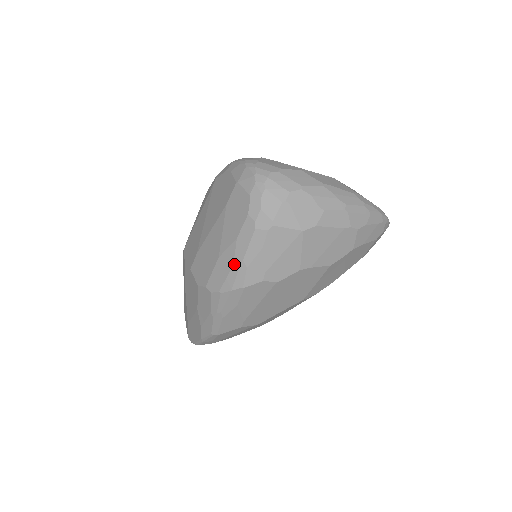
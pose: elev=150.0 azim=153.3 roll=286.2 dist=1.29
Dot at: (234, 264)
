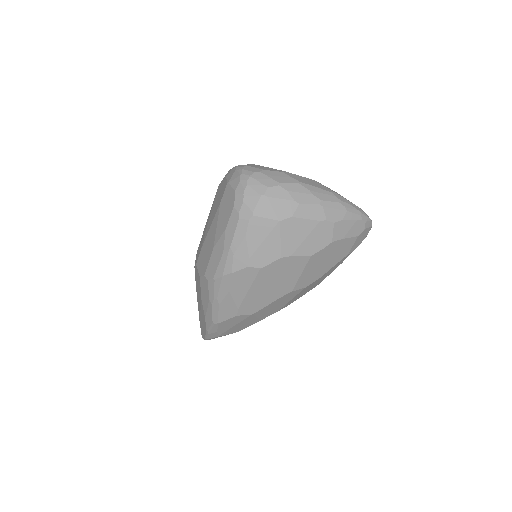
Dot at: (224, 252)
